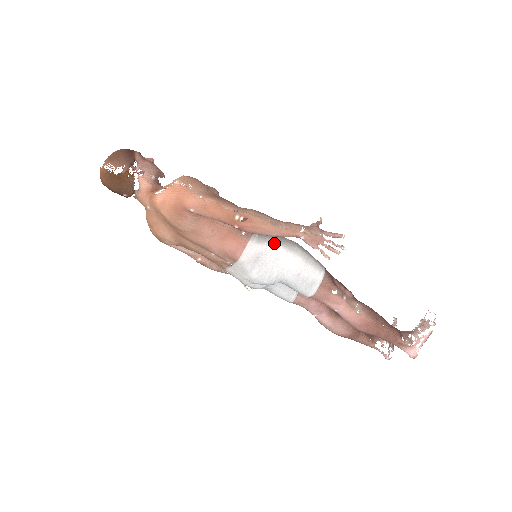
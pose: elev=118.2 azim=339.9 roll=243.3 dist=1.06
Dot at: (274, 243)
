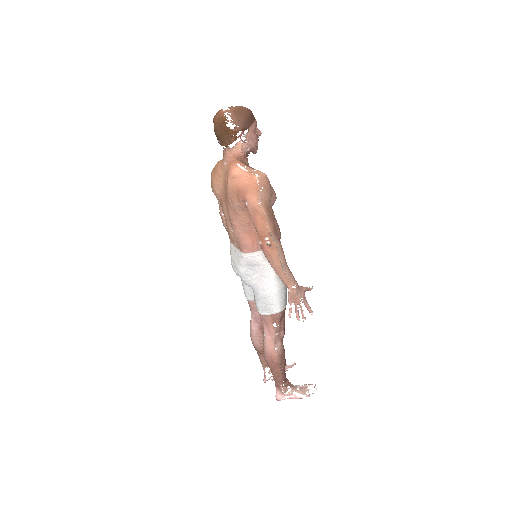
Dot at: occluded
